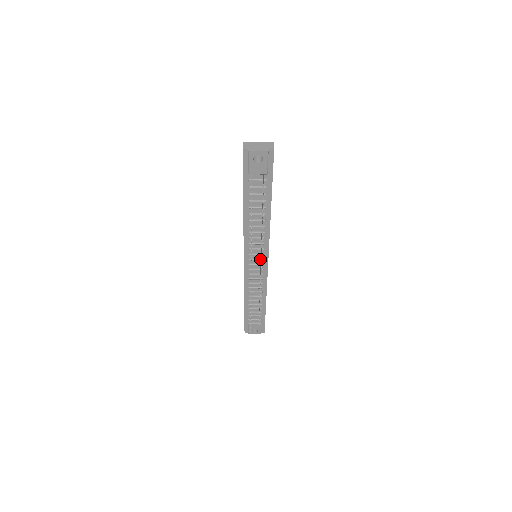
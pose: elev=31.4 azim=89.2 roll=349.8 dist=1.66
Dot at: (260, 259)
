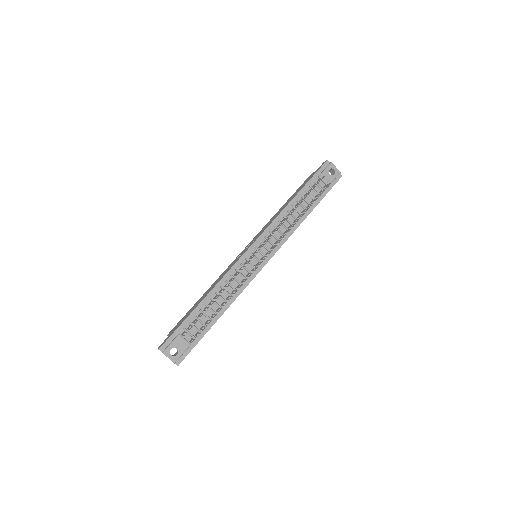
Dot at: (264, 255)
